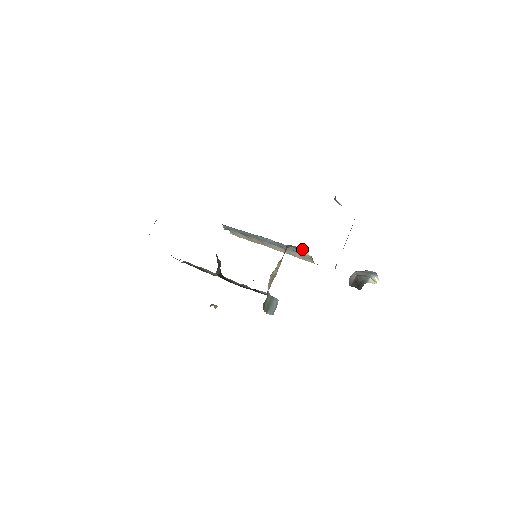
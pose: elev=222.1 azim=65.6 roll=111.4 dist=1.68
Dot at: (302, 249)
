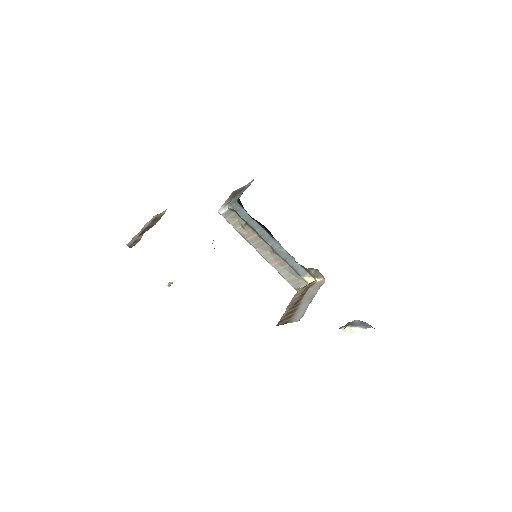
Dot at: (321, 277)
